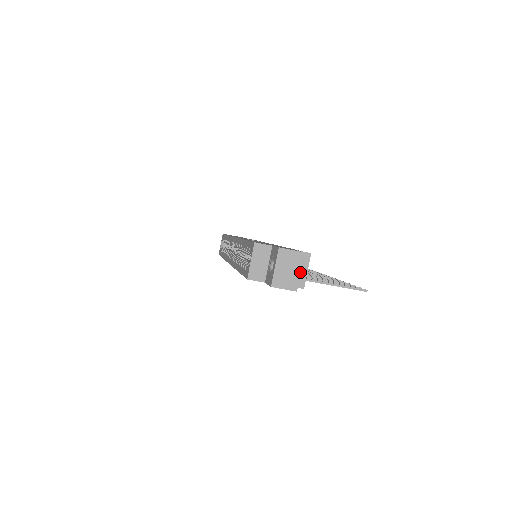
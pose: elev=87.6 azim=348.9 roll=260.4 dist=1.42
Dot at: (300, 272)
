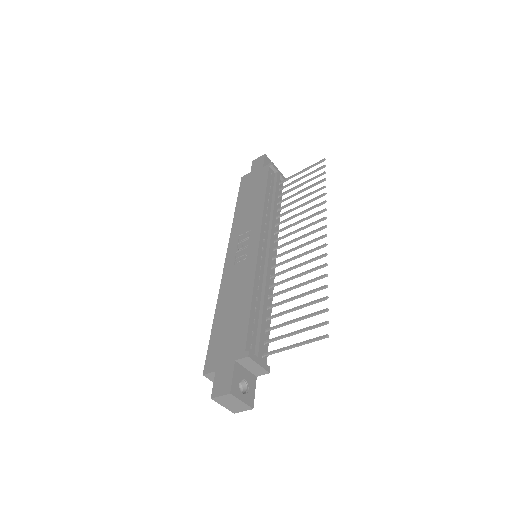
Dot at: (241, 402)
